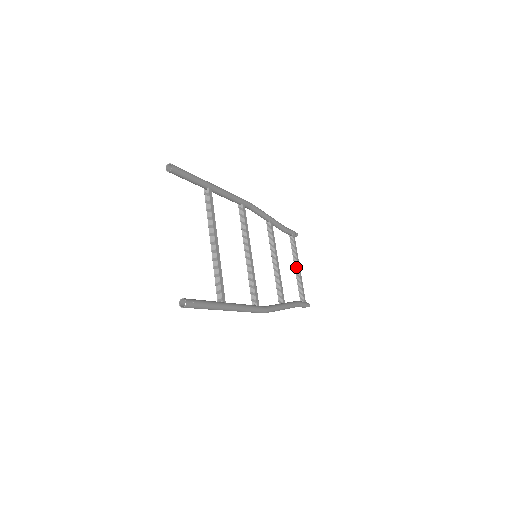
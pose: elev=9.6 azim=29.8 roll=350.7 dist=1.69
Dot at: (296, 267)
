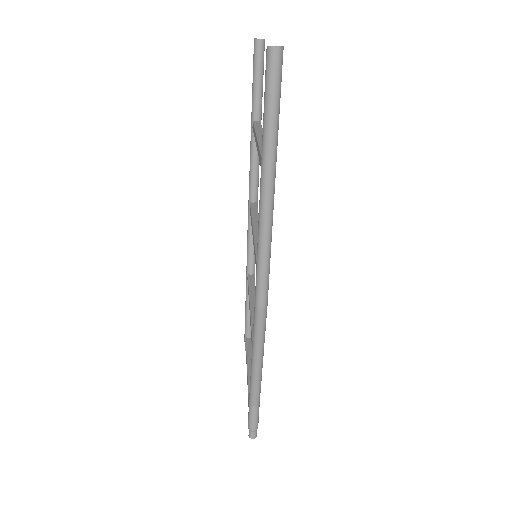
Dot at: (250, 371)
